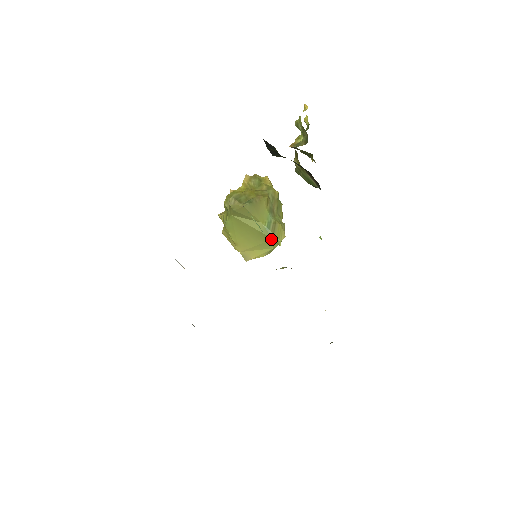
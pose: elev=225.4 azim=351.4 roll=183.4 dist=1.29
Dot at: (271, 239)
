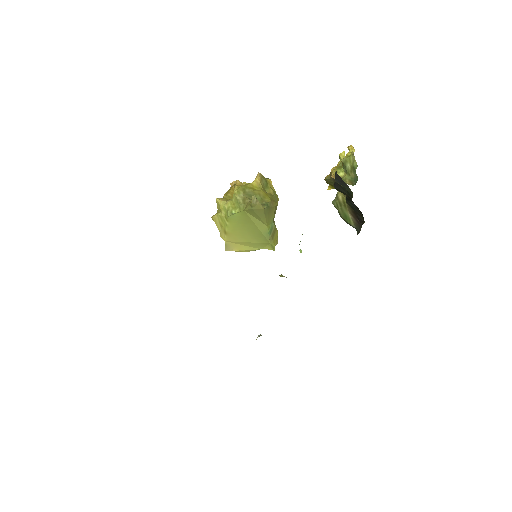
Dot at: (268, 243)
